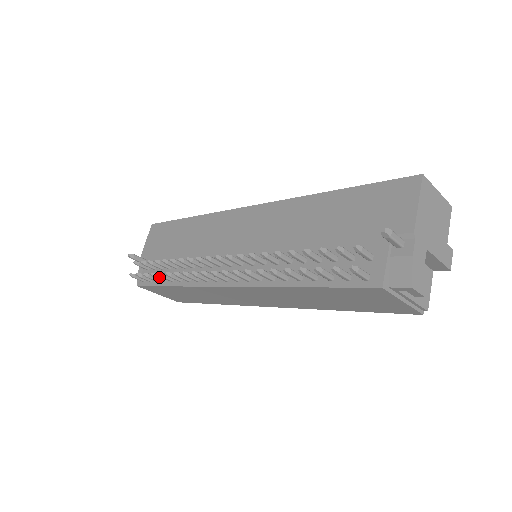
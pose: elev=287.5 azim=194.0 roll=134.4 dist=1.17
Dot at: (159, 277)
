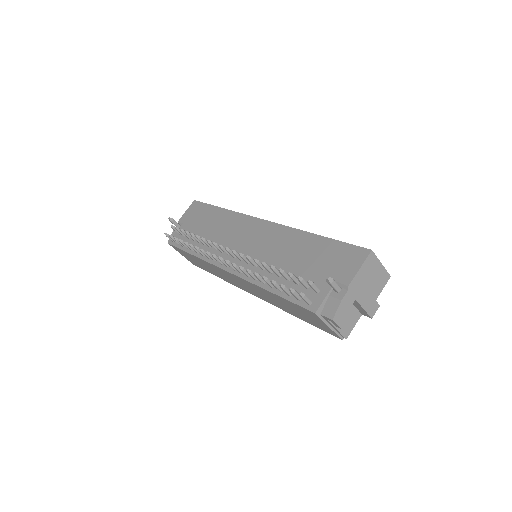
Dot at: (184, 244)
